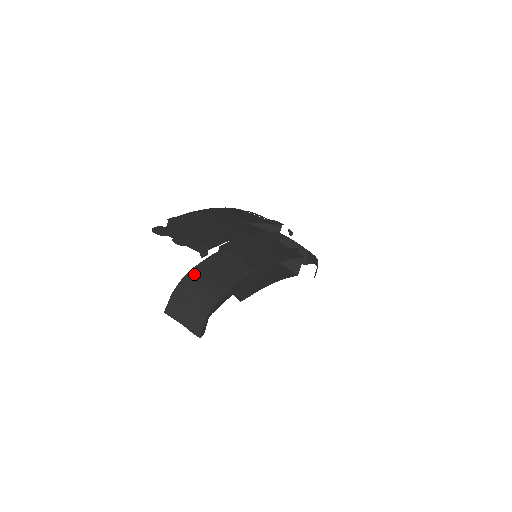
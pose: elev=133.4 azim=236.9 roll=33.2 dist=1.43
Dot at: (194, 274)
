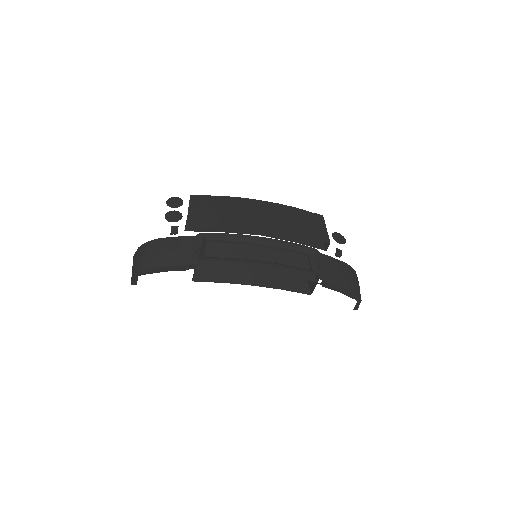
Dot at: (155, 243)
